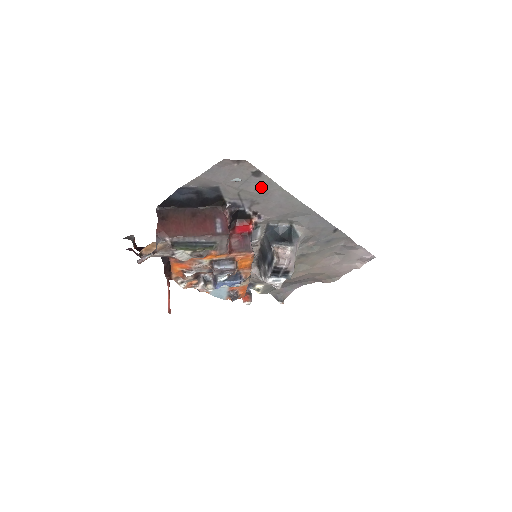
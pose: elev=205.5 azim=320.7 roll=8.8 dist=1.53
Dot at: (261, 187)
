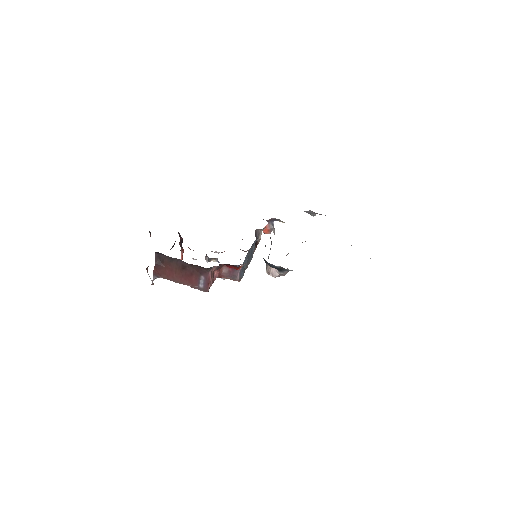
Dot at: occluded
